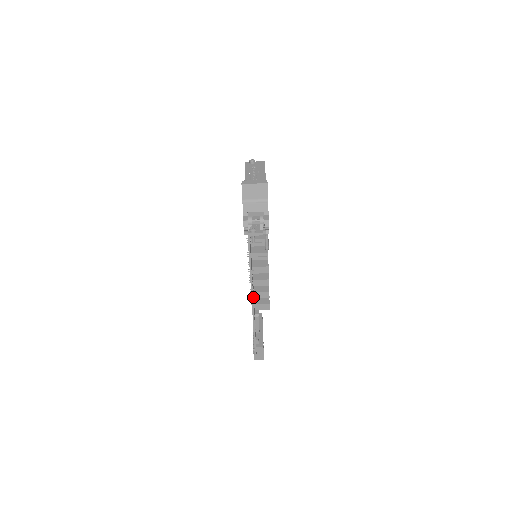
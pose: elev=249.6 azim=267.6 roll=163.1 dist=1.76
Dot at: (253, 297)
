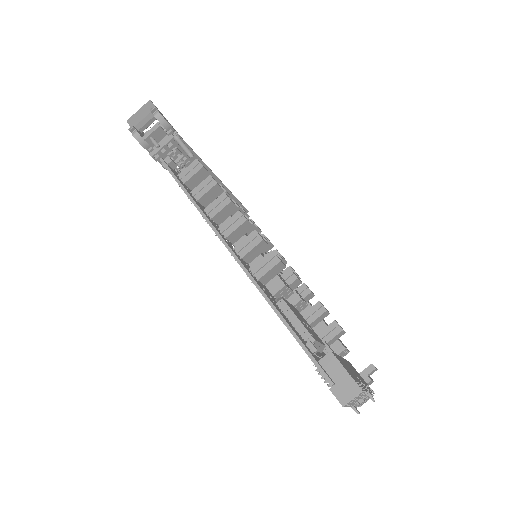
Dot at: occluded
